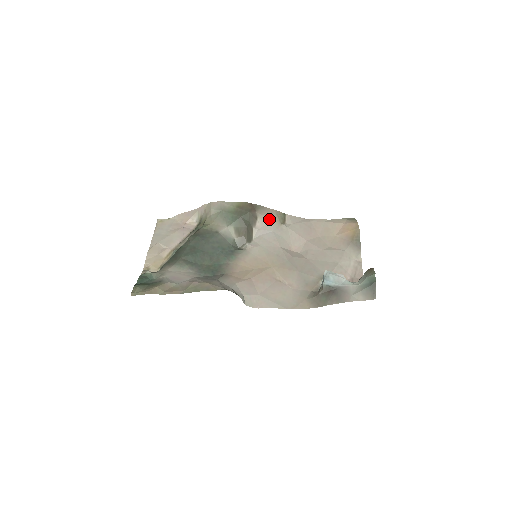
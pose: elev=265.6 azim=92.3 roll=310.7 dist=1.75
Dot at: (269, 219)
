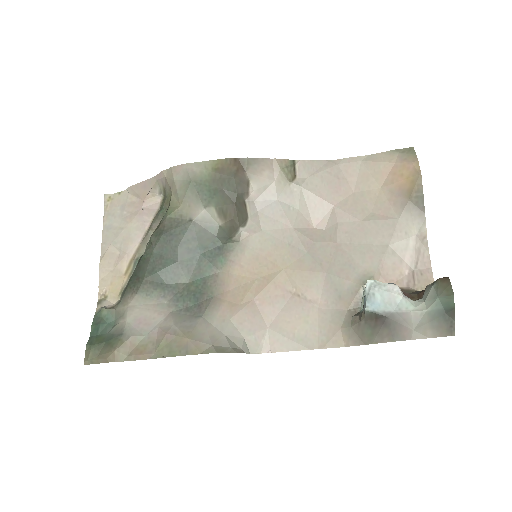
Dot at: (269, 179)
